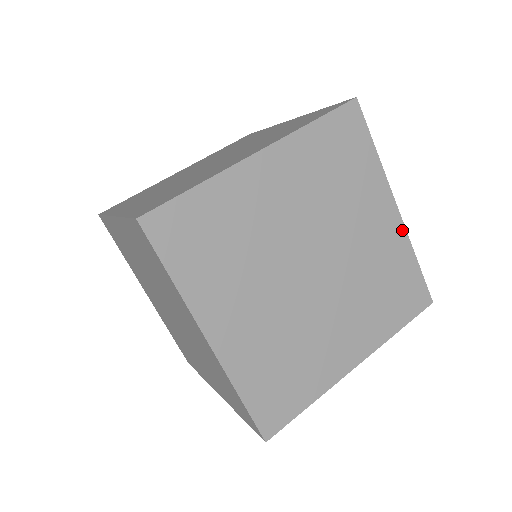
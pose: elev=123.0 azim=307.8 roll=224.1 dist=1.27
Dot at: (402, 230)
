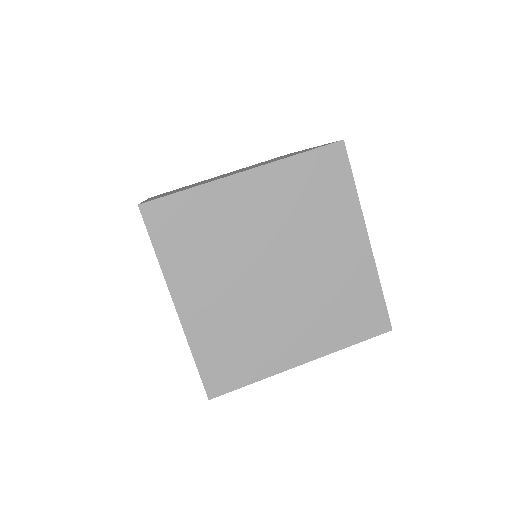
Dot at: (370, 259)
